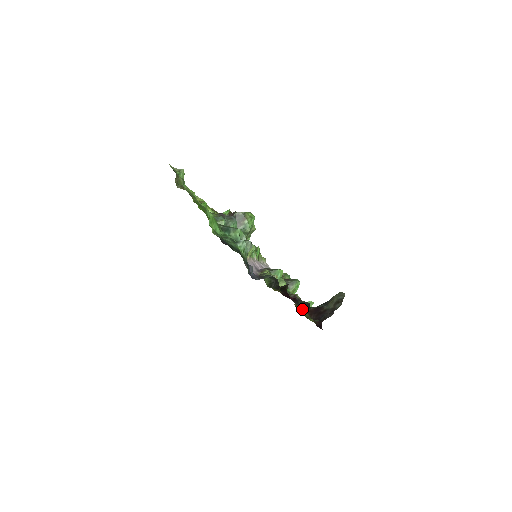
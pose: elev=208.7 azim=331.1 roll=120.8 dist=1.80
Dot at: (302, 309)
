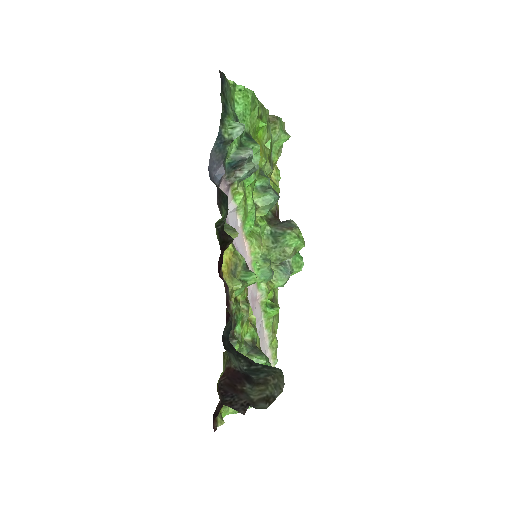
Dot at: (225, 363)
